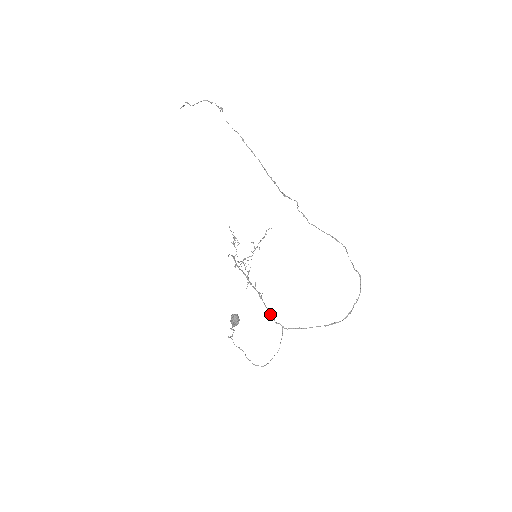
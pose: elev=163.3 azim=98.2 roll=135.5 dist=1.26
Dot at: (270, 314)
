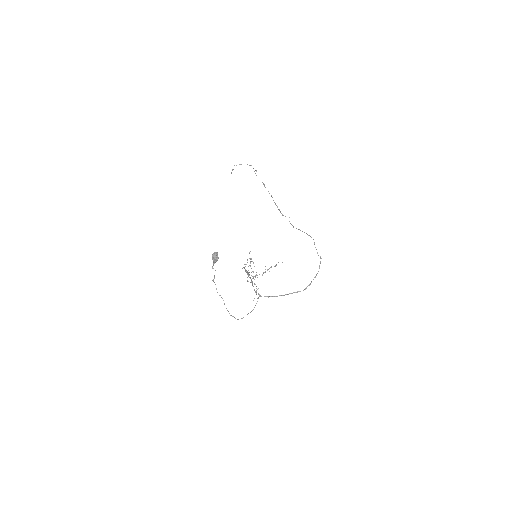
Dot at: (254, 289)
